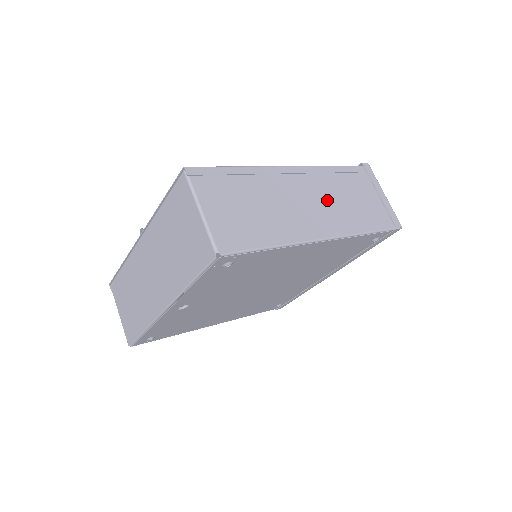
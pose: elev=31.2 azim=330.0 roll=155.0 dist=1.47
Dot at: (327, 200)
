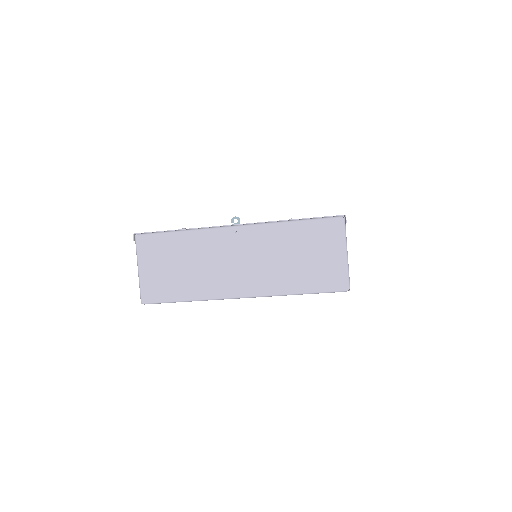
Dot at: occluded
